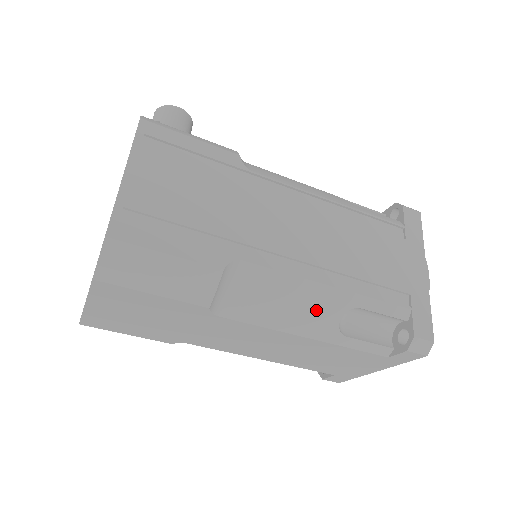
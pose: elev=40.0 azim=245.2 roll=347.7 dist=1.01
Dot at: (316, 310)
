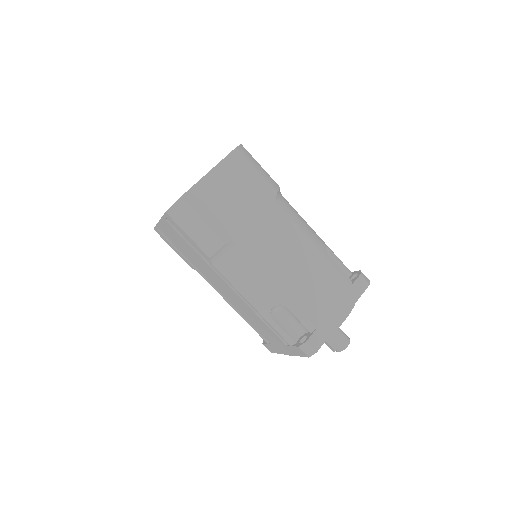
Dot at: (315, 235)
